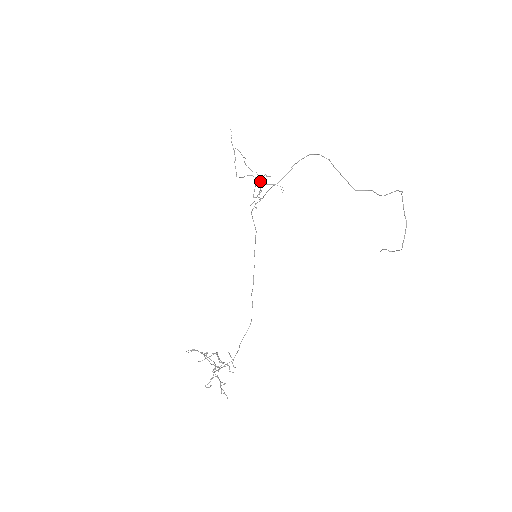
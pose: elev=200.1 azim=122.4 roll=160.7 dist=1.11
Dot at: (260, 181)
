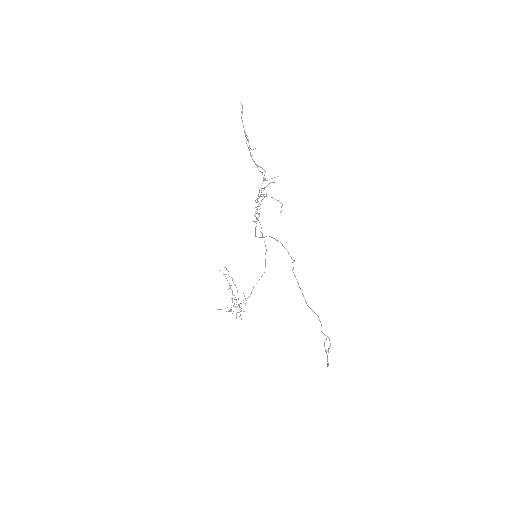
Dot at: (261, 194)
